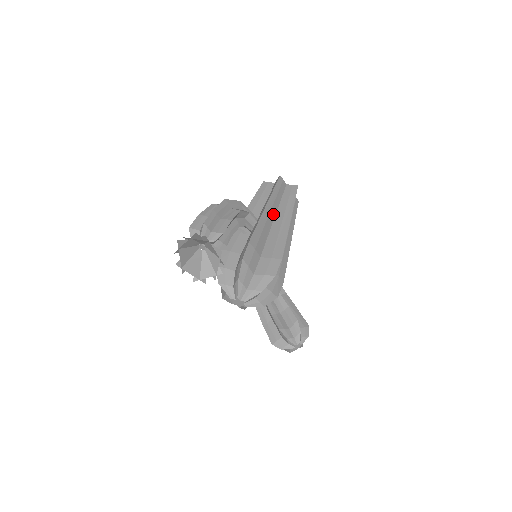
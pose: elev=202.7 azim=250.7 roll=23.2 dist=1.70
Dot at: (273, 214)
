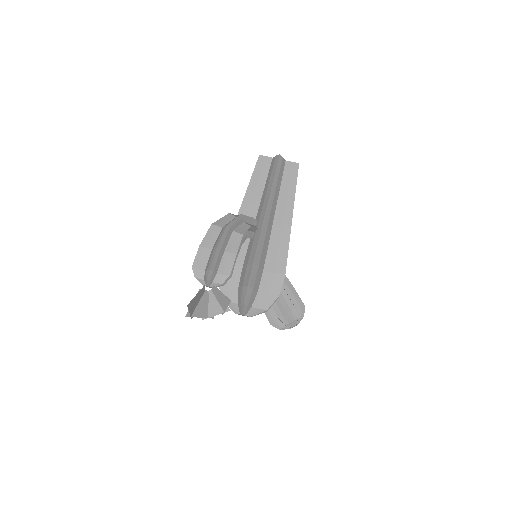
Dot at: (273, 210)
